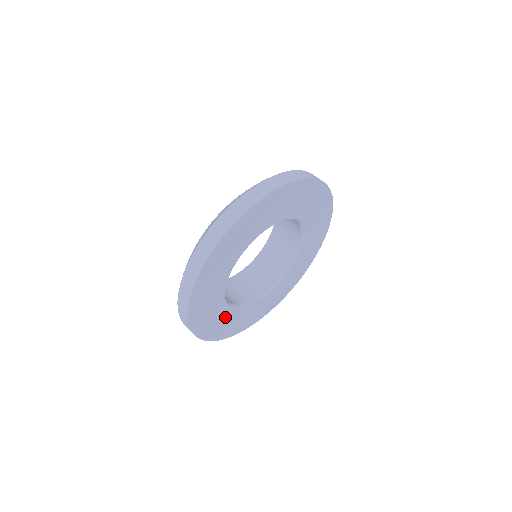
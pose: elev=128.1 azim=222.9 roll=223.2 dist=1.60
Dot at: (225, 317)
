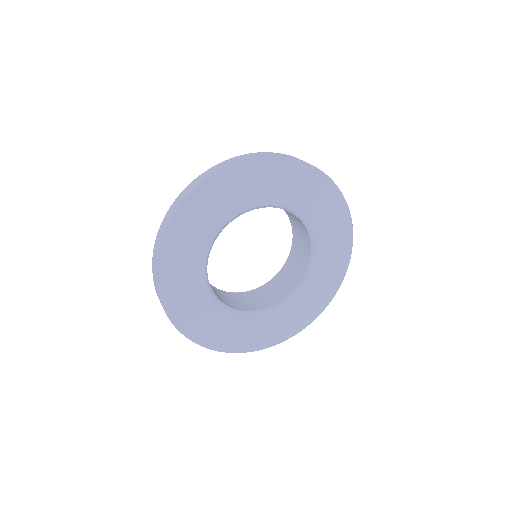
Dot at: (192, 260)
